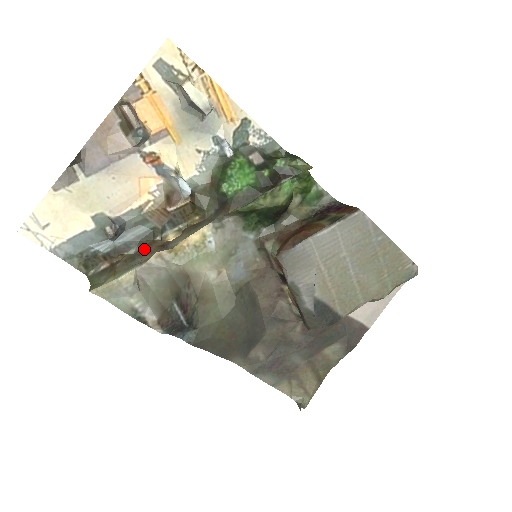
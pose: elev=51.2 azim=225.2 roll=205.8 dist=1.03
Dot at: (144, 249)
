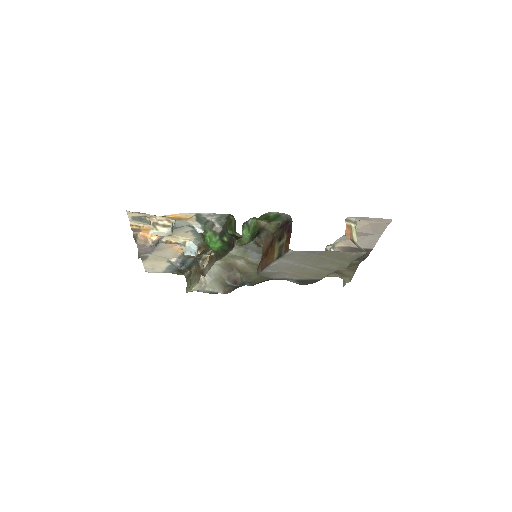
Dot at: (197, 270)
